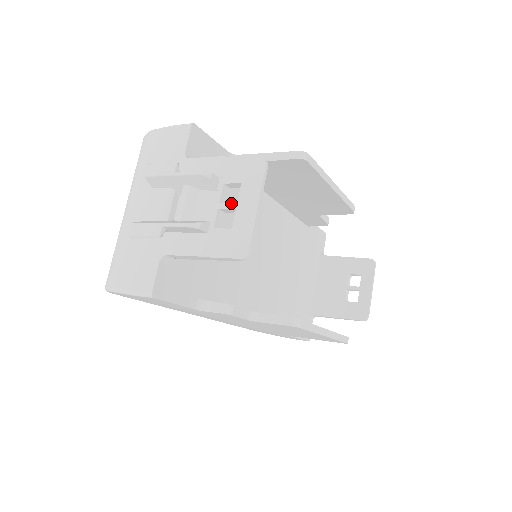
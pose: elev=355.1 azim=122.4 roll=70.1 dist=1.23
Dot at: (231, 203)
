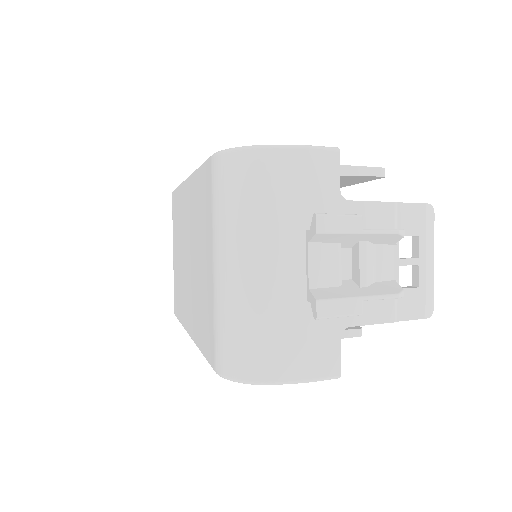
Dot at: (413, 259)
